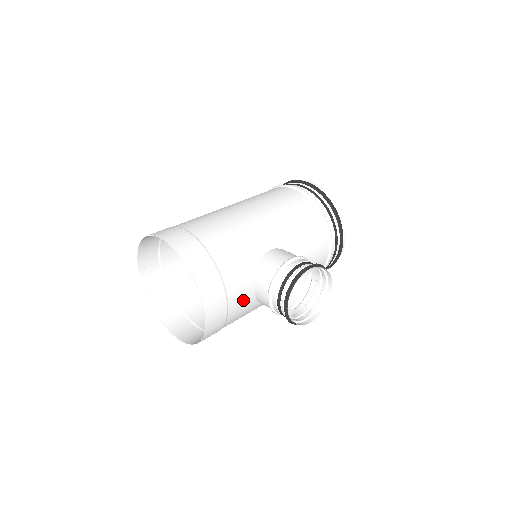
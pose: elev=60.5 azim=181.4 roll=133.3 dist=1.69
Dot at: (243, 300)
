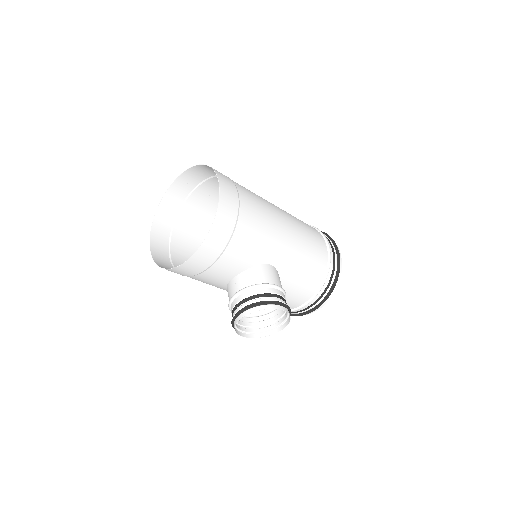
Dot at: (220, 275)
